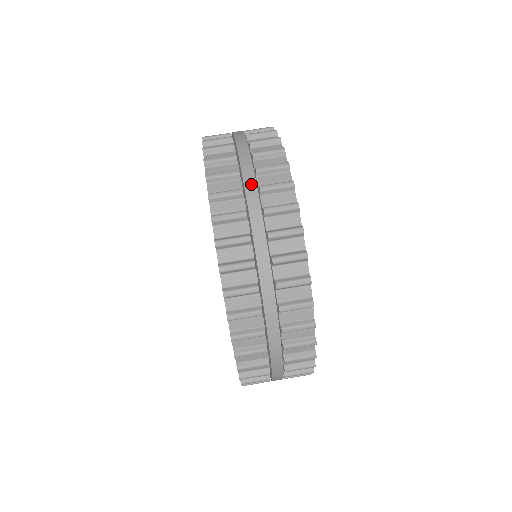
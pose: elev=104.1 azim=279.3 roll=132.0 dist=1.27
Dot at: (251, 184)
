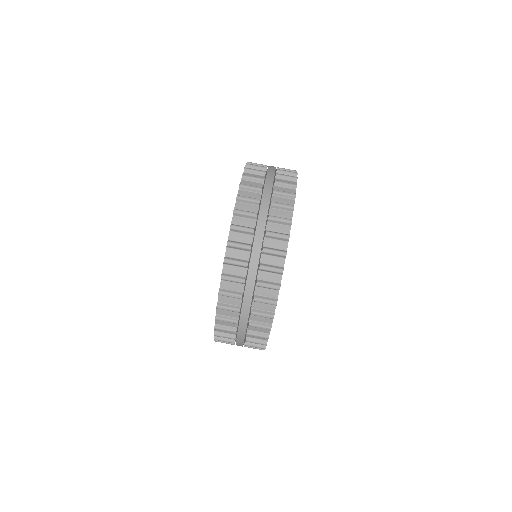
Dot at: (273, 167)
